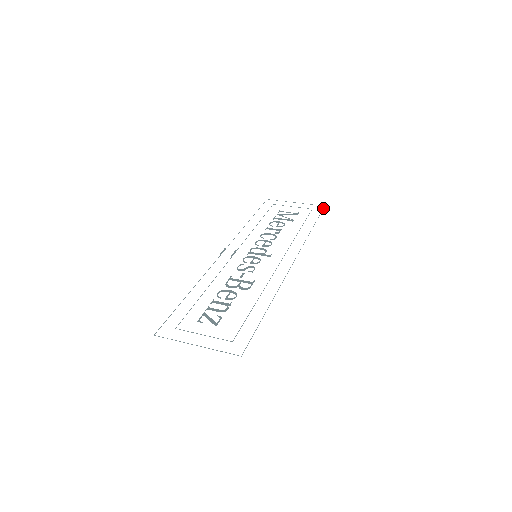
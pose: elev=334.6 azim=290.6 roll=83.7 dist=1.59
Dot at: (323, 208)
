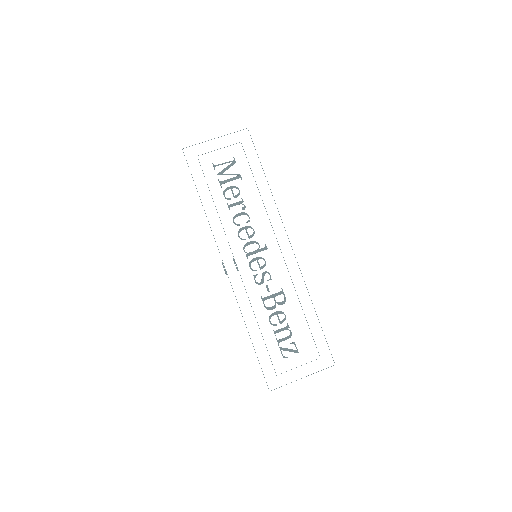
Dot at: occluded
